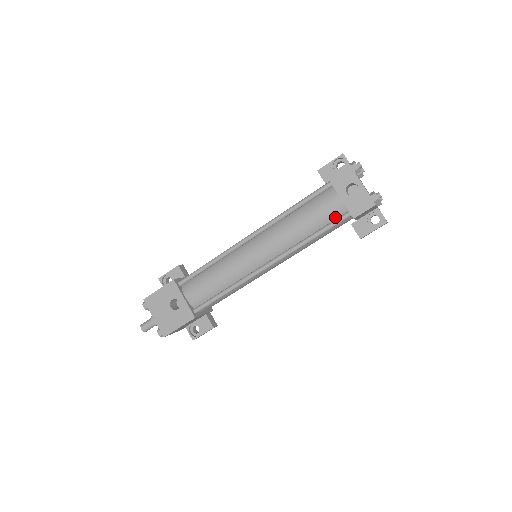
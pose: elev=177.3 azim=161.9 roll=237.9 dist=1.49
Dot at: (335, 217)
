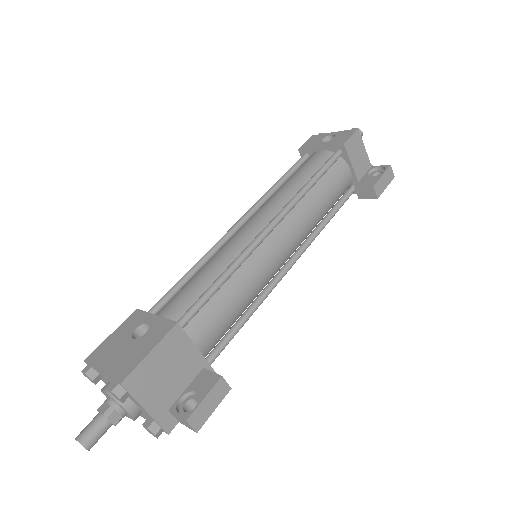
Dot at: occluded
